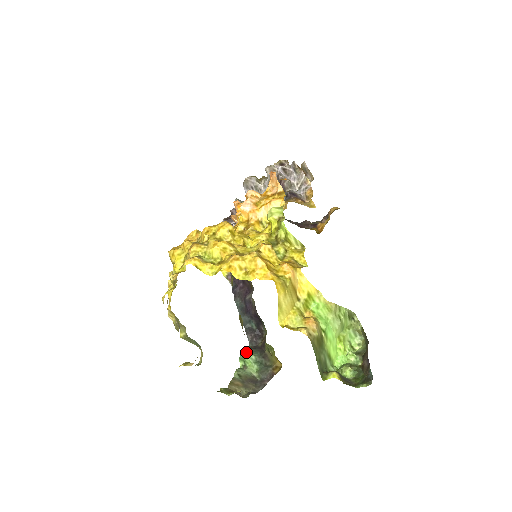
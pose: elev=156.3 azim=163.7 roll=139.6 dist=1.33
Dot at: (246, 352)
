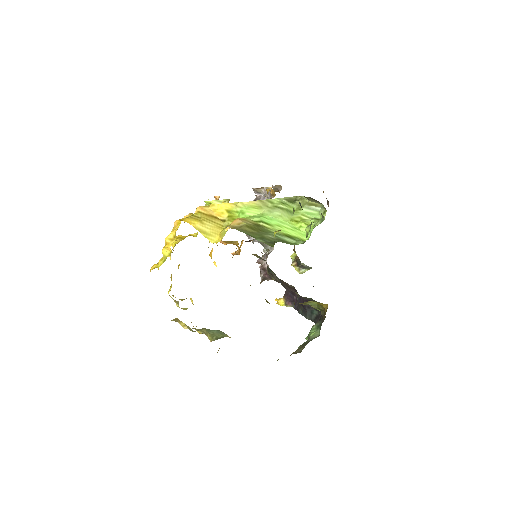
Dot at: occluded
